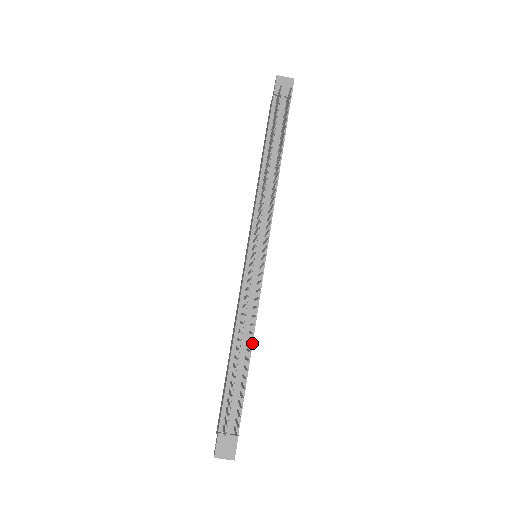
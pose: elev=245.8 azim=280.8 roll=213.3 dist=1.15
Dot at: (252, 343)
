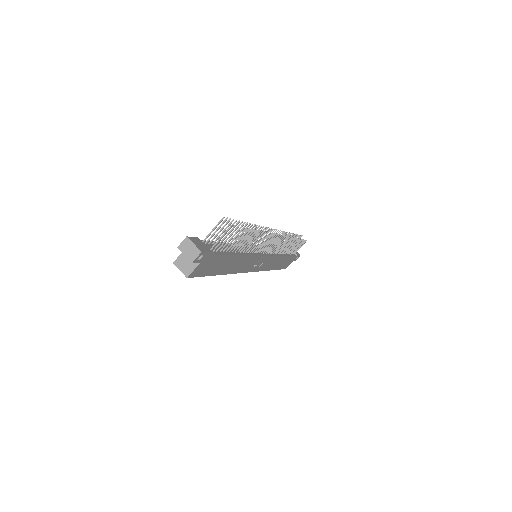
Dot at: (243, 255)
